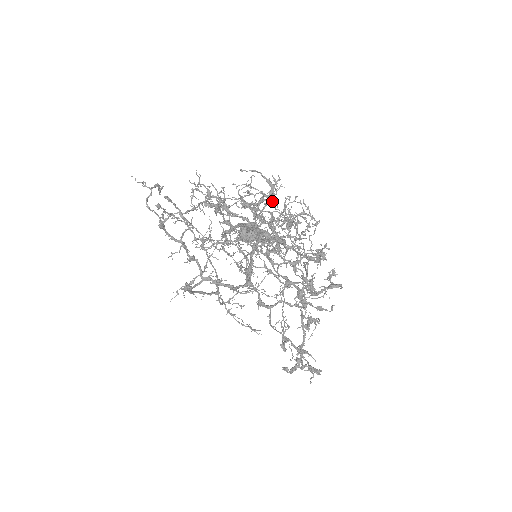
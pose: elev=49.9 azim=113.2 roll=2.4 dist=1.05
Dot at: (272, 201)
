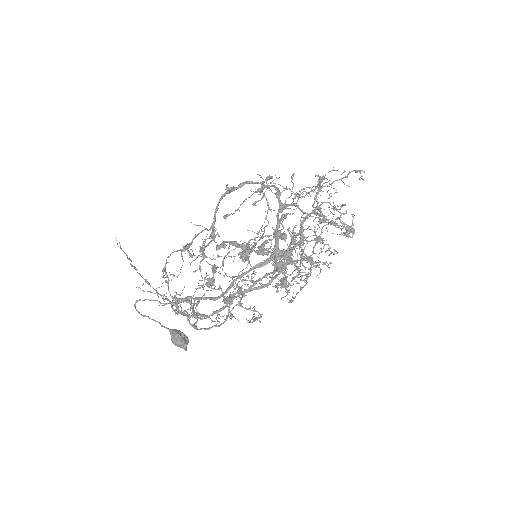
Dot at: occluded
